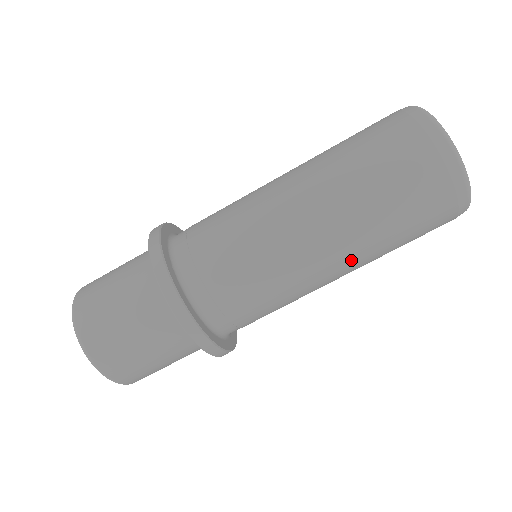
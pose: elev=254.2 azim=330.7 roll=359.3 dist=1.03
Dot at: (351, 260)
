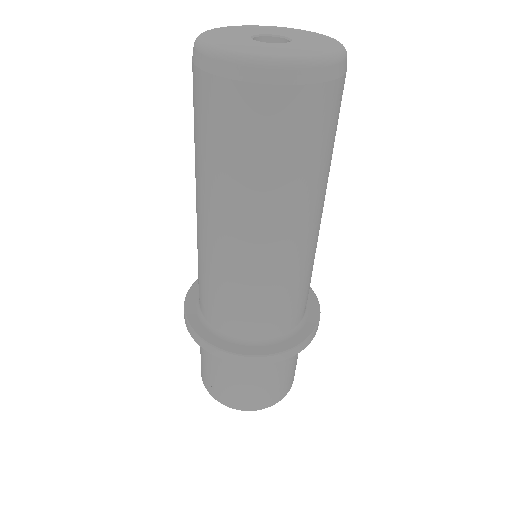
Dot at: (300, 215)
